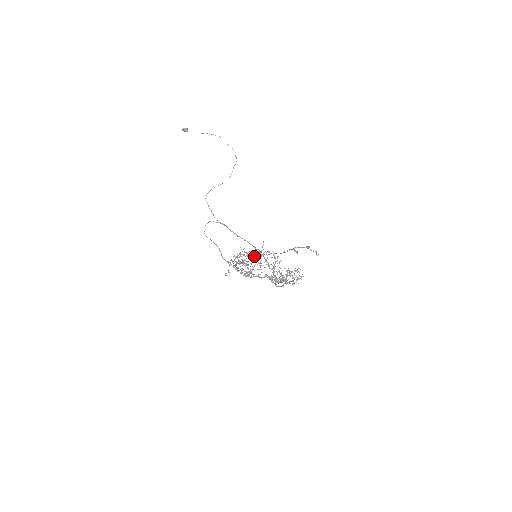
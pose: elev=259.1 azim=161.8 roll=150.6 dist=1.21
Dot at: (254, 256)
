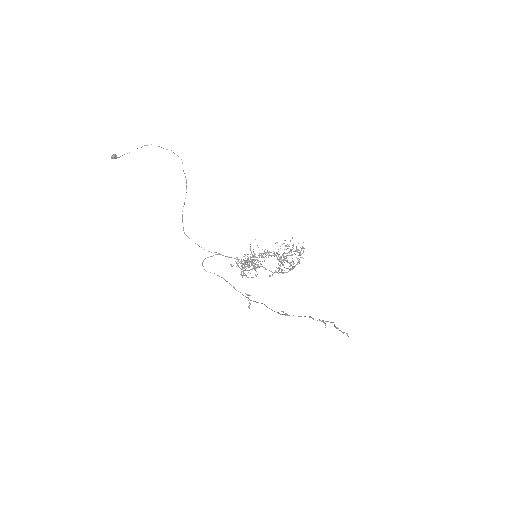
Dot at: (250, 247)
